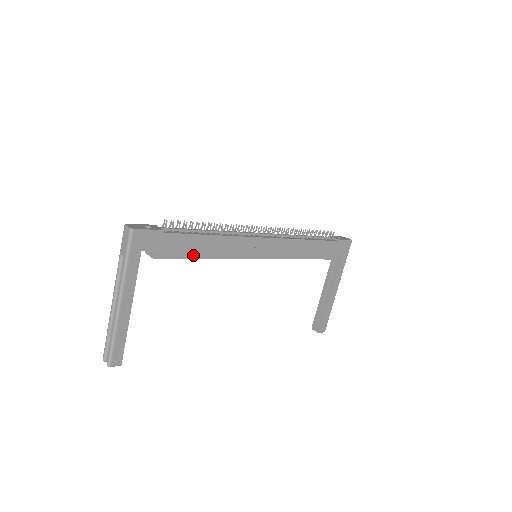
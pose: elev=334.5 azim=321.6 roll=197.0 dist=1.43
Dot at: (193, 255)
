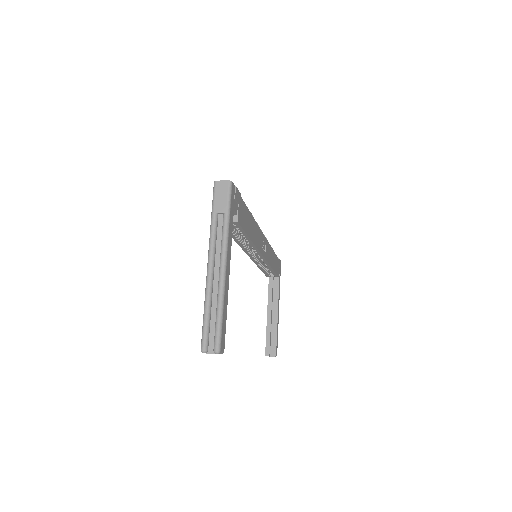
Dot at: (247, 232)
